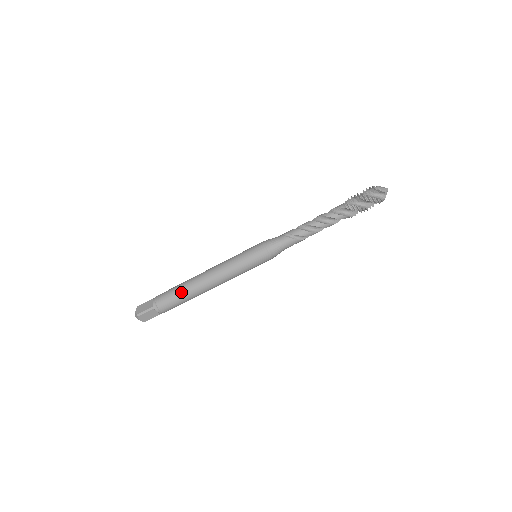
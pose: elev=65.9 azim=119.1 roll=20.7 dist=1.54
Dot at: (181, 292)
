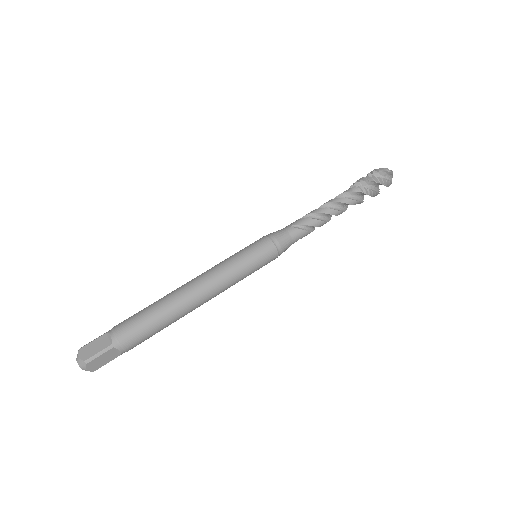
Dot at: (158, 315)
